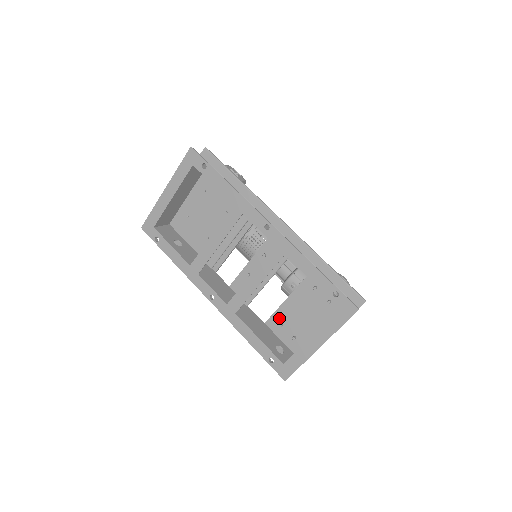
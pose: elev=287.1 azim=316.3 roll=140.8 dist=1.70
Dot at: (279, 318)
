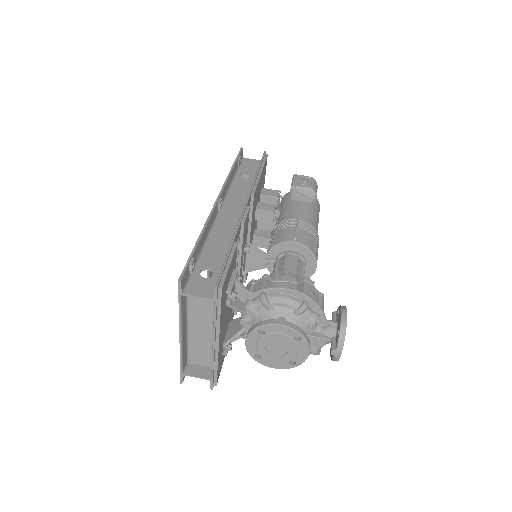
Dot at: occluded
